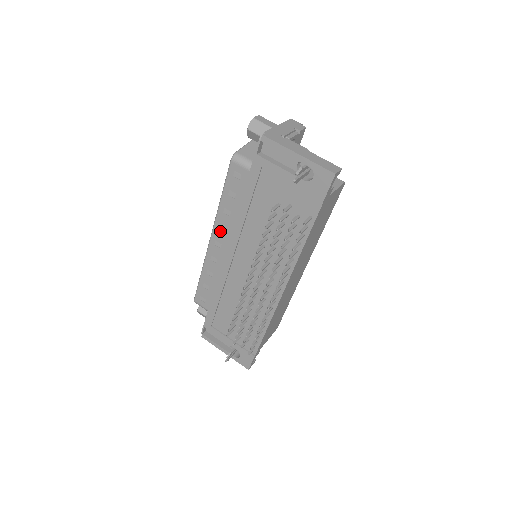
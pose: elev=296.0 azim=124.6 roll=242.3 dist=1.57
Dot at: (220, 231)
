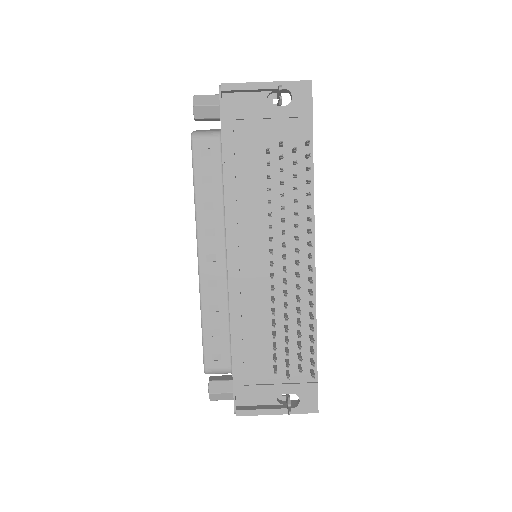
Dot at: (208, 237)
